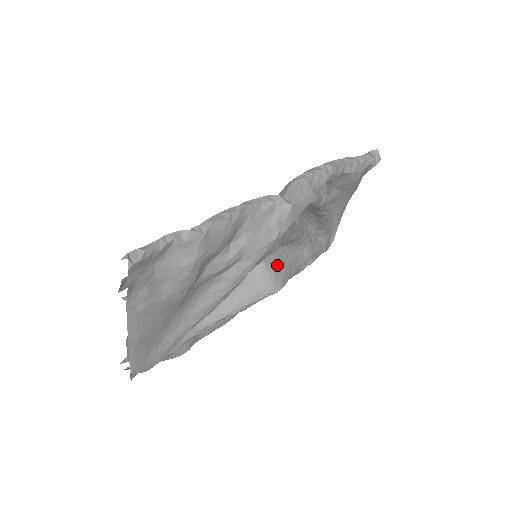
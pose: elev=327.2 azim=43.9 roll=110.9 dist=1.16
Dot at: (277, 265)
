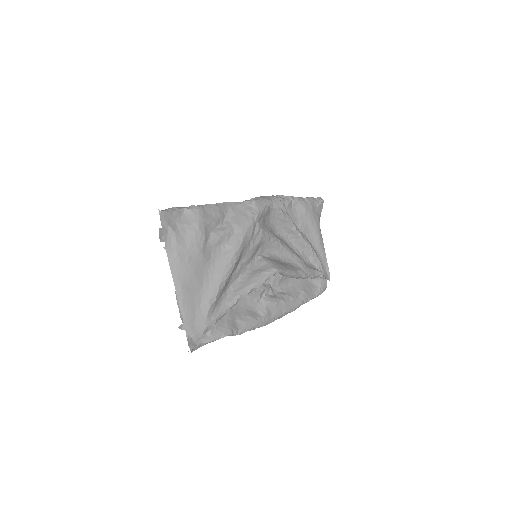
Dot at: (274, 261)
